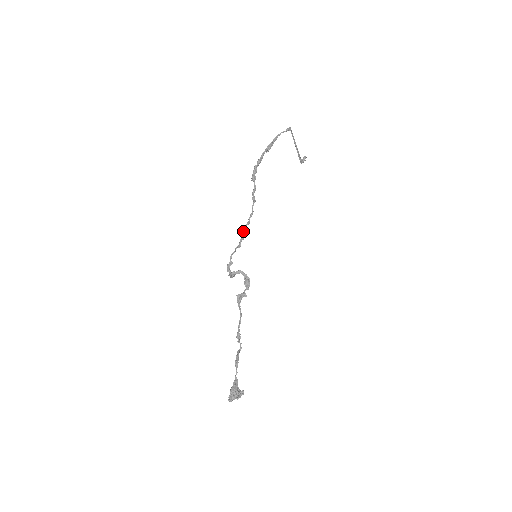
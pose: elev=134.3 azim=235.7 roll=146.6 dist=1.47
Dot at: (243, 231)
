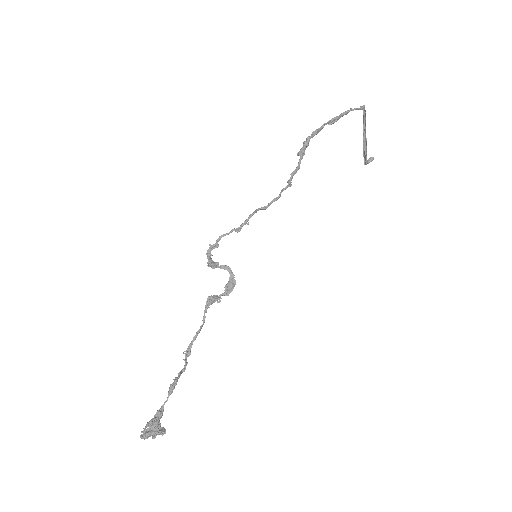
Dot at: (252, 213)
